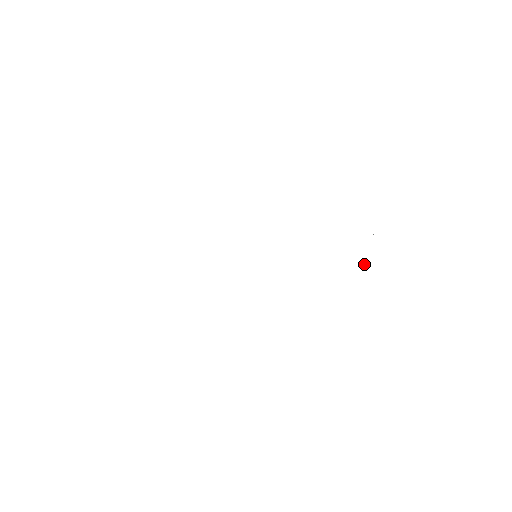
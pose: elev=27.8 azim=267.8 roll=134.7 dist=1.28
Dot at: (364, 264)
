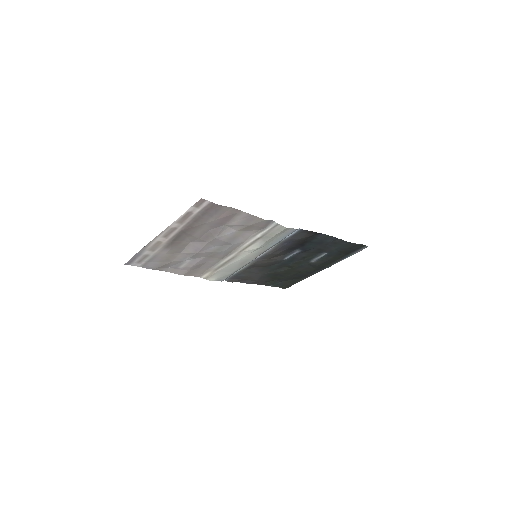
Dot at: (319, 258)
